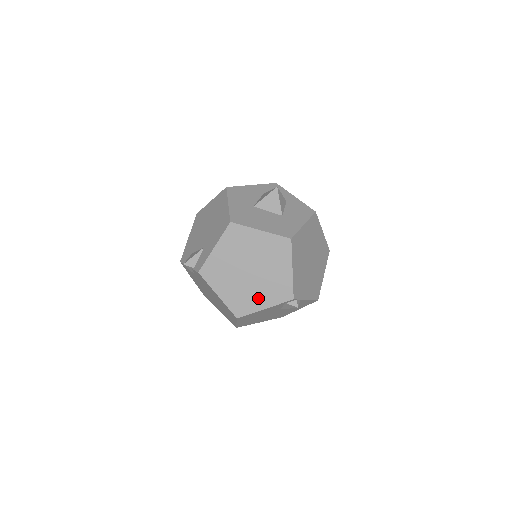
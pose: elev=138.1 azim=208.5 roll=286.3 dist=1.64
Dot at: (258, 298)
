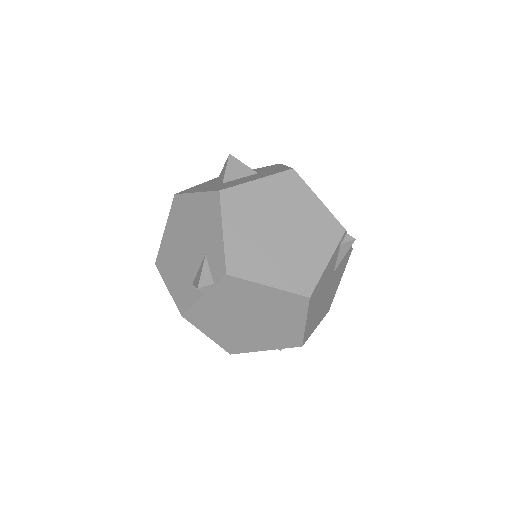
Dot at: (312, 256)
